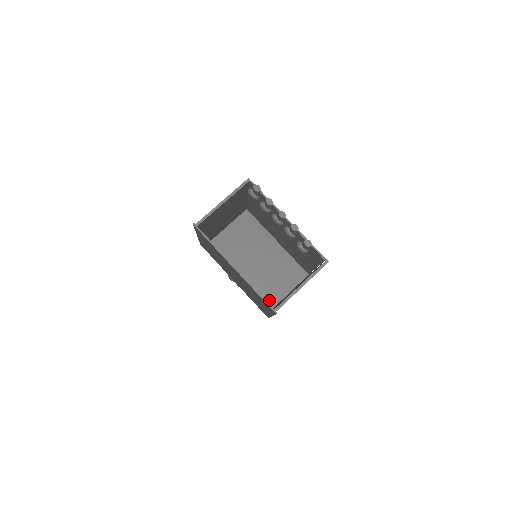
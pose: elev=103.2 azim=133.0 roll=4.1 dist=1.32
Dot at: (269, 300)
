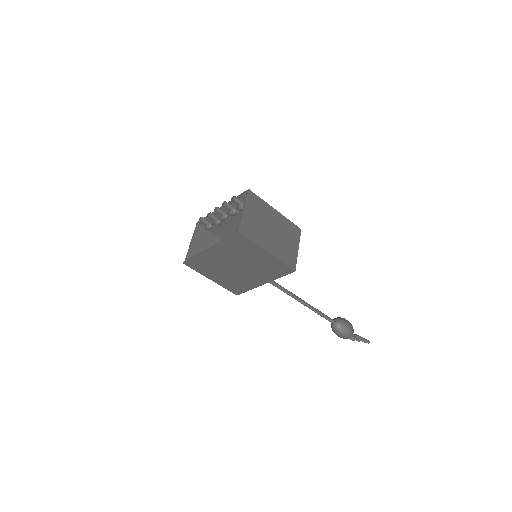
Dot at: occluded
